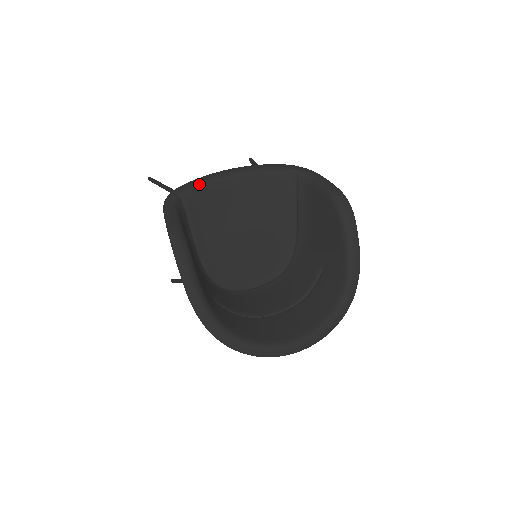
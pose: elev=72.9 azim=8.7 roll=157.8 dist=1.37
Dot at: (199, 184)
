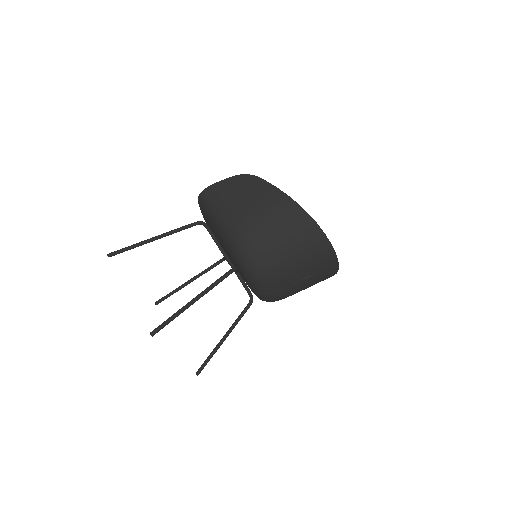
Dot at: occluded
